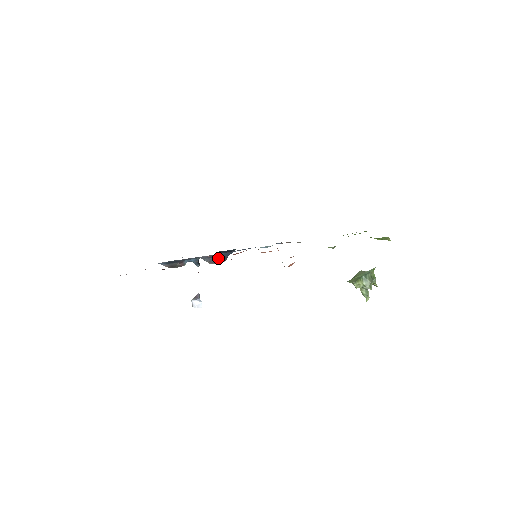
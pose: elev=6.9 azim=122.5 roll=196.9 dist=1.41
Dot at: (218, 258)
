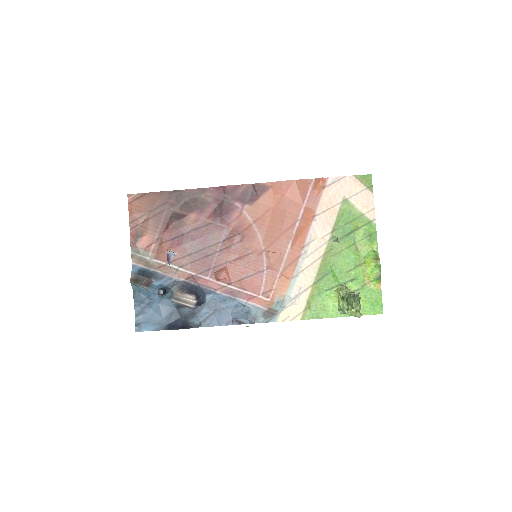
Dot at: (191, 290)
